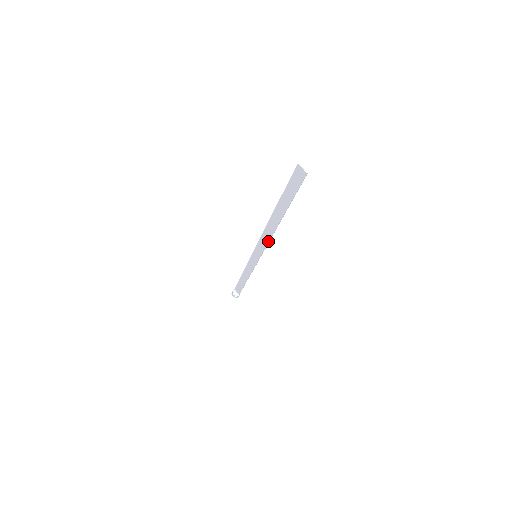
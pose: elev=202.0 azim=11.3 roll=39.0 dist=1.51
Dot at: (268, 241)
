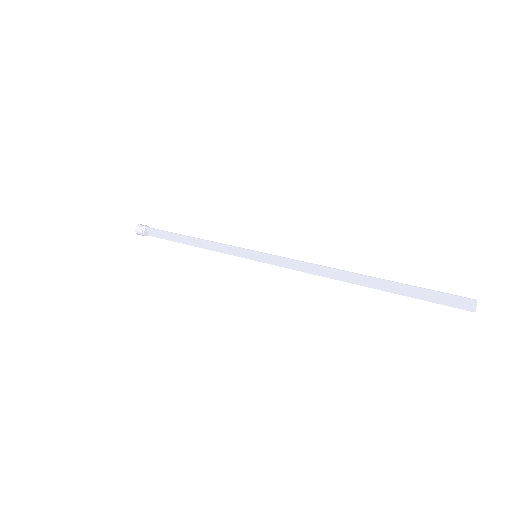
Dot at: (307, 272)
